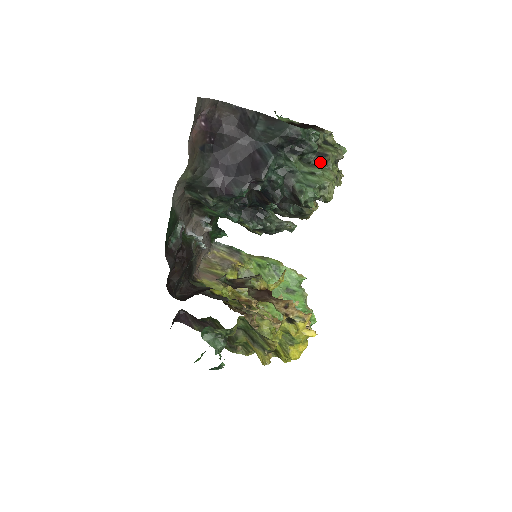
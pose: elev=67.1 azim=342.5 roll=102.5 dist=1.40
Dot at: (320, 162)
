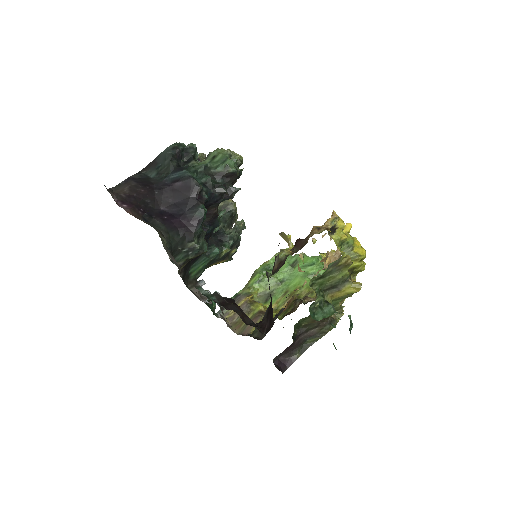
Dot at: occluded
